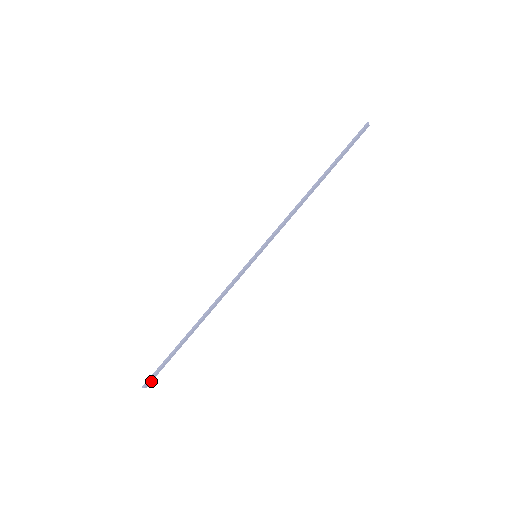
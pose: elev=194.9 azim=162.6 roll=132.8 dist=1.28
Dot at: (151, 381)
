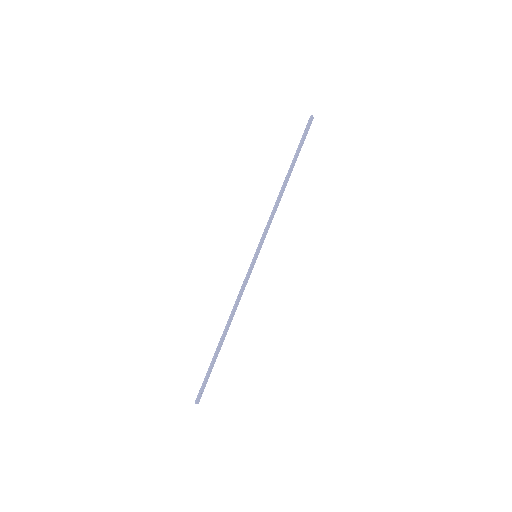
Dot at: (201, 396)
